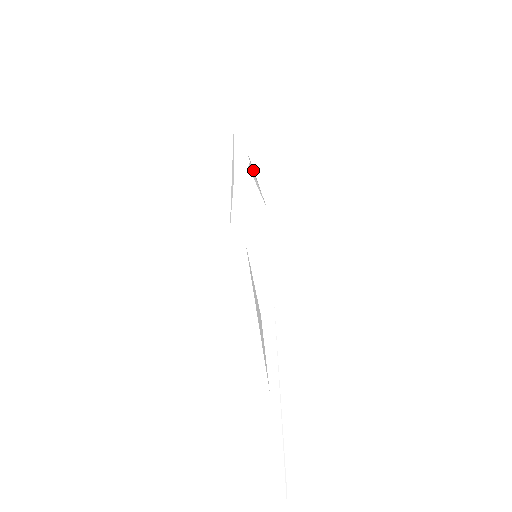
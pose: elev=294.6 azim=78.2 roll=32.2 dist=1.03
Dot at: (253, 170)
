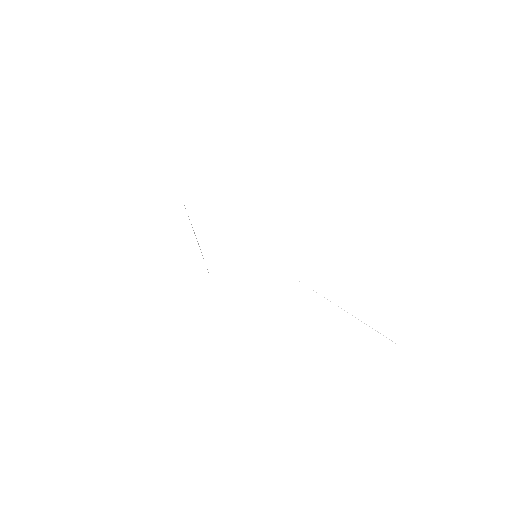
Dot at: occluded
